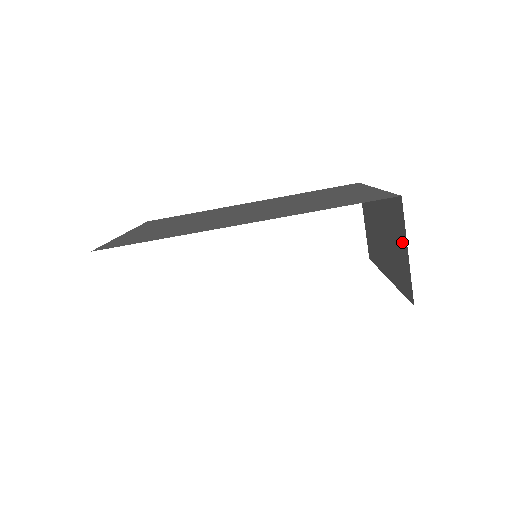
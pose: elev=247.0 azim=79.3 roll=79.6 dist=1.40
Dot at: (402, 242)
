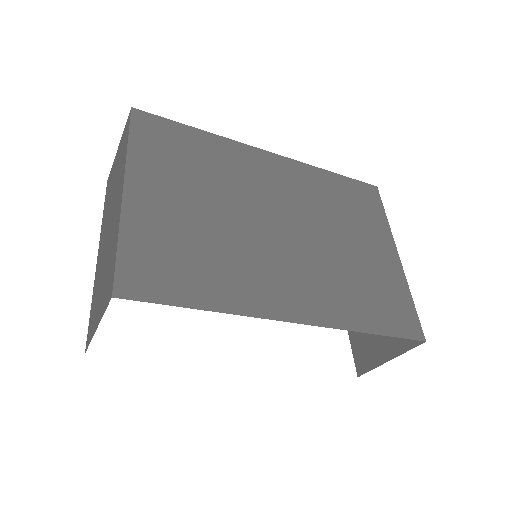
Dot at: (390, 344)
